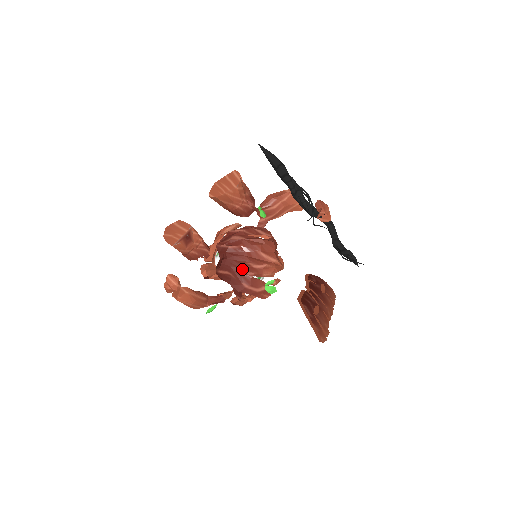
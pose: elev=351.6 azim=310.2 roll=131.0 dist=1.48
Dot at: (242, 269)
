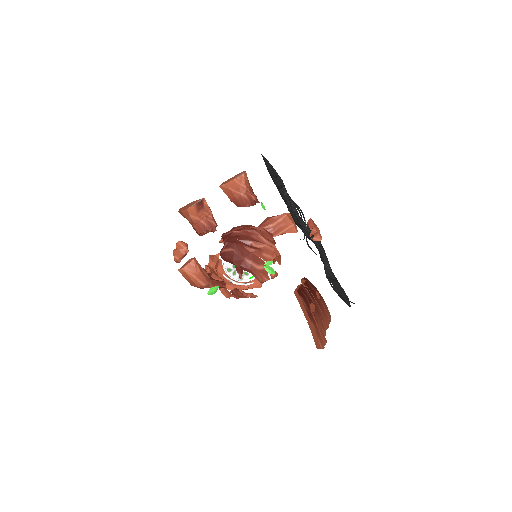
Dot at: (244, 246)
